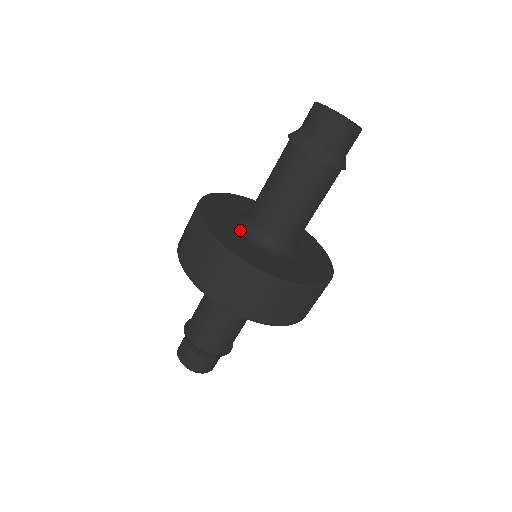
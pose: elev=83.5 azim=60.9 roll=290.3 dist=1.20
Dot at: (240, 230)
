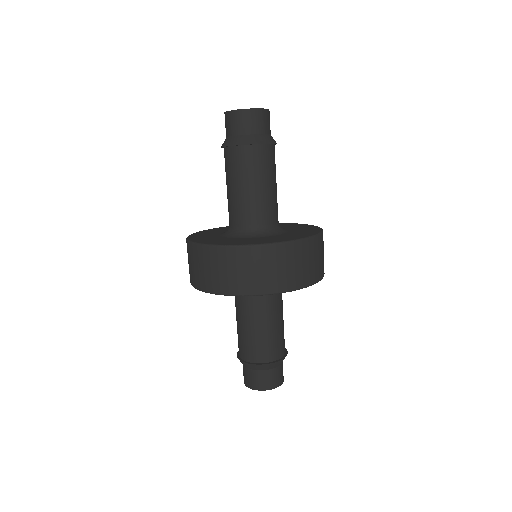
Dot at: (229, 237)
